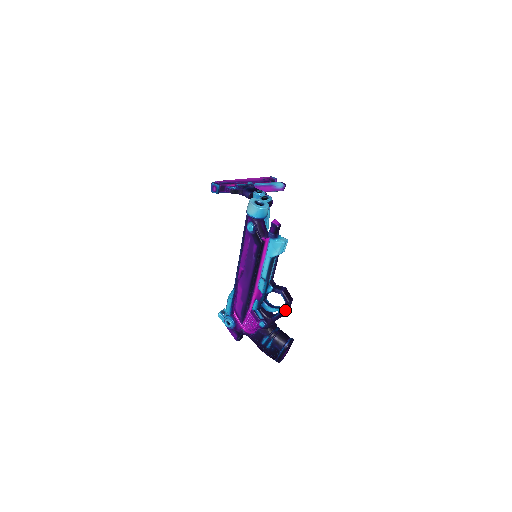
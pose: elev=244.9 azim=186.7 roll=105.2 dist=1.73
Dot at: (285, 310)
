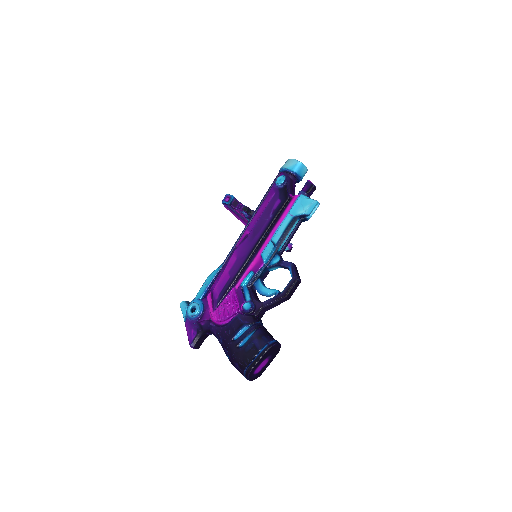
Dot at: (288, 289)
